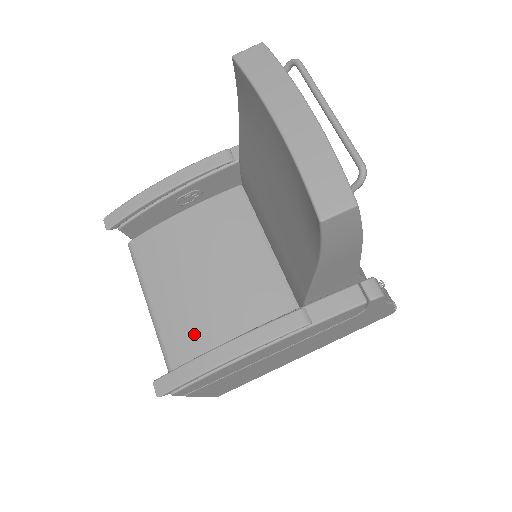
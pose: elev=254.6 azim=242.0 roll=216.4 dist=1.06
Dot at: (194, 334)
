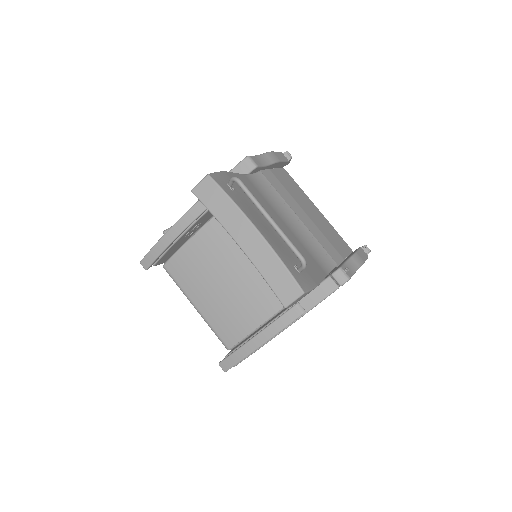
Dot at: (233, 323)
